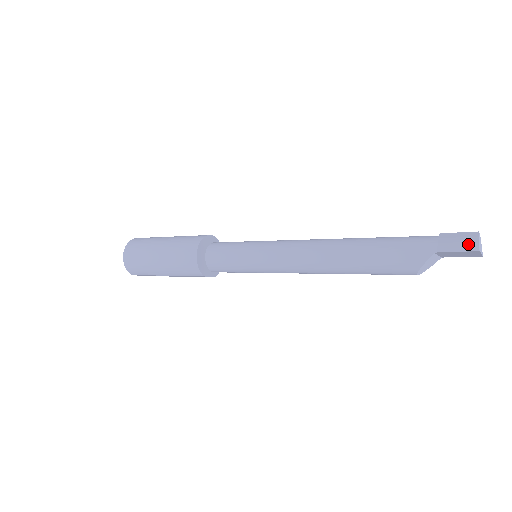
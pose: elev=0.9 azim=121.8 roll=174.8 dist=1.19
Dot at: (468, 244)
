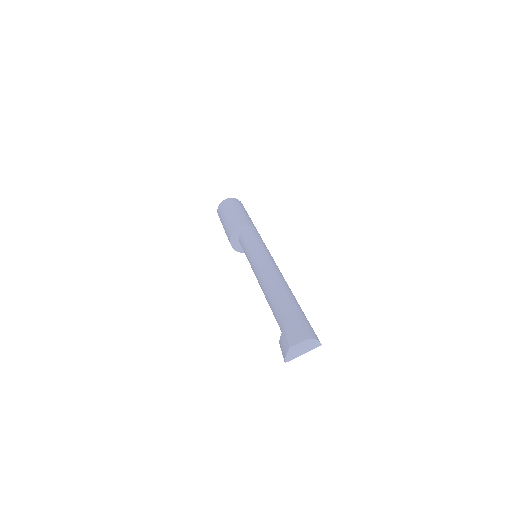
Dot at: (283, 353)
